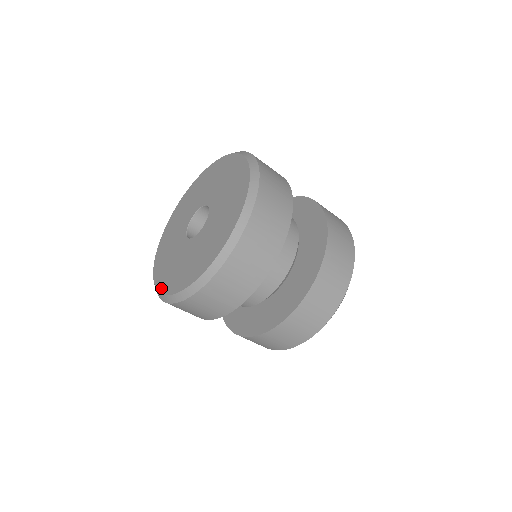
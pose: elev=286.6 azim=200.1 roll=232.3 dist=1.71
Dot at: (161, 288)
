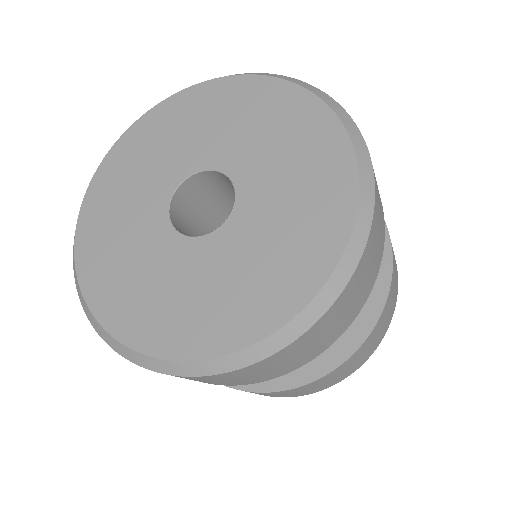
Dot at: (260, 329)
